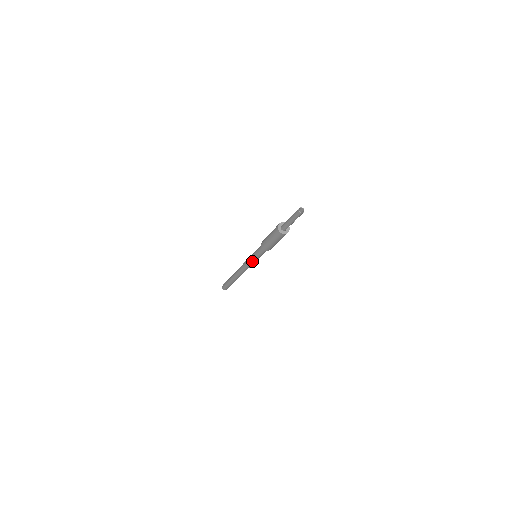
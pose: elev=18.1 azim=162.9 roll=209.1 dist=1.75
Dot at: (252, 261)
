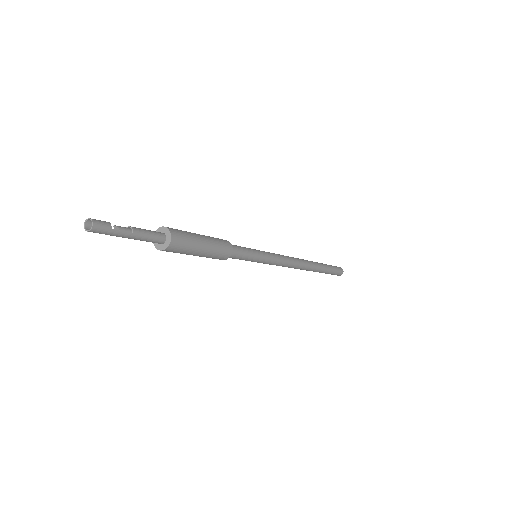
Dot at: (264, 263)
